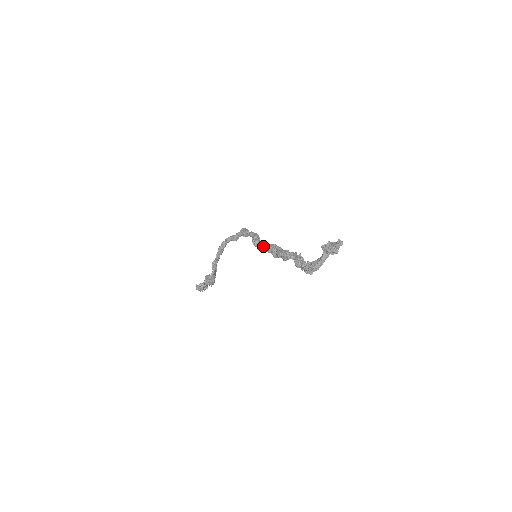
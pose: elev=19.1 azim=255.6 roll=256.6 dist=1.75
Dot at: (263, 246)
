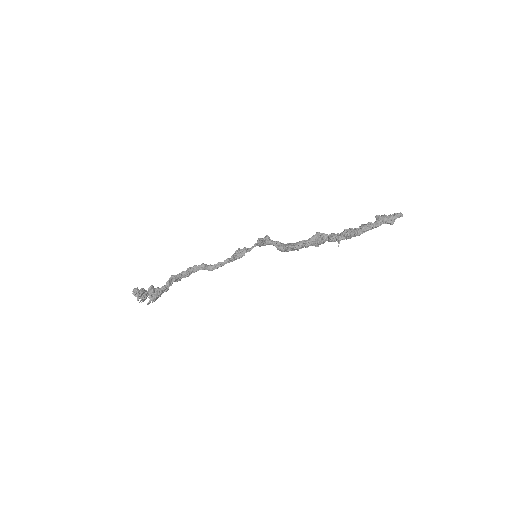
Dot at: (275, 243)
